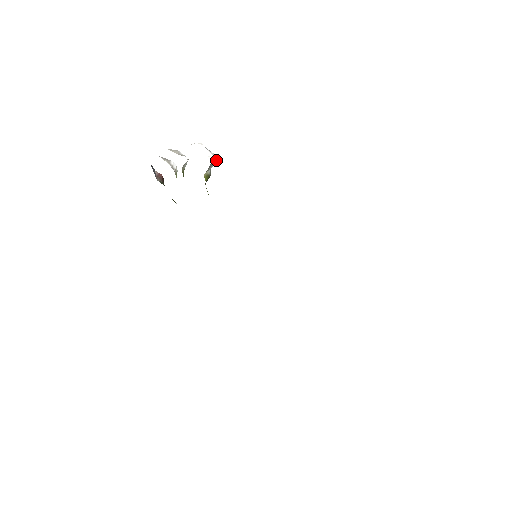
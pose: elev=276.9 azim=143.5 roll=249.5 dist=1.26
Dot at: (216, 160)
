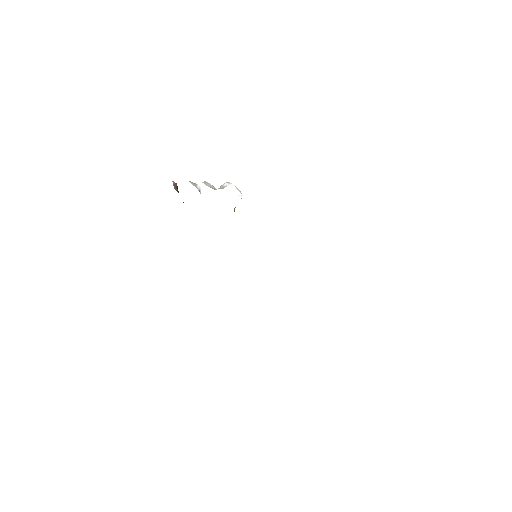
Dot at: occluded
